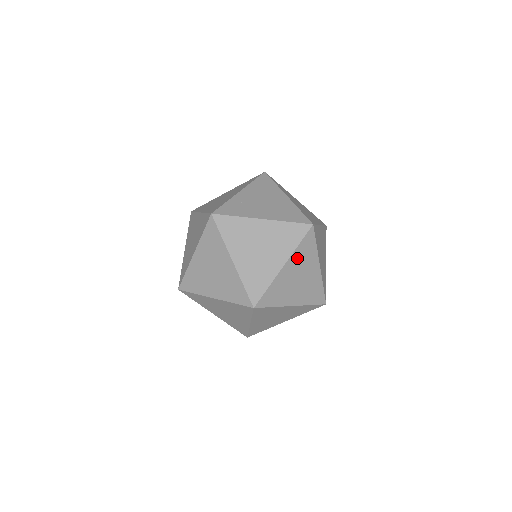
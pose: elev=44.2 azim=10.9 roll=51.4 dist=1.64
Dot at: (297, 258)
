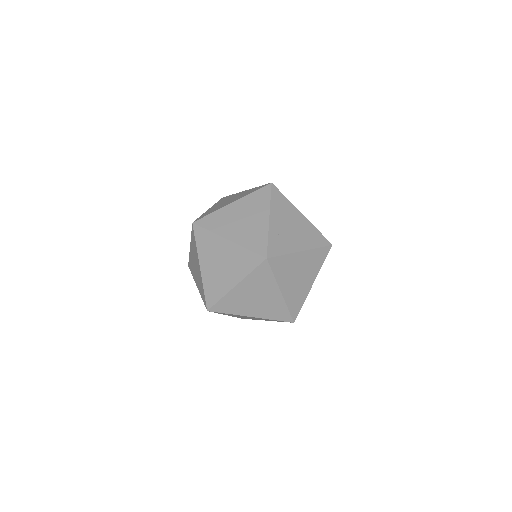
Dot at: occluded
